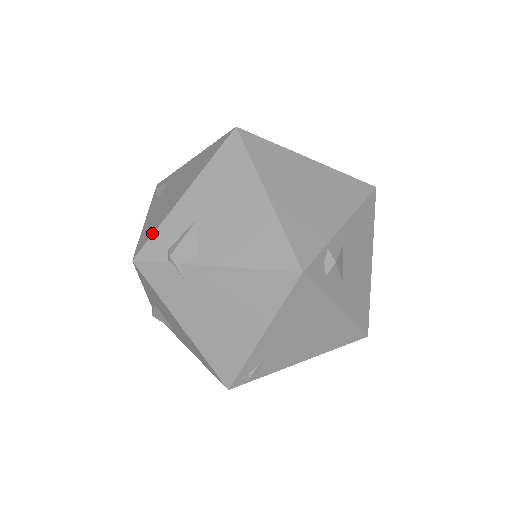
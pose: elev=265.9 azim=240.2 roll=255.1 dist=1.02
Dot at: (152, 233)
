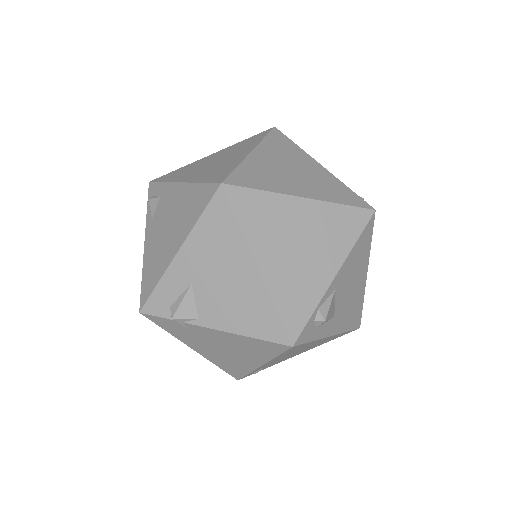
Dot at: (152, 288)
